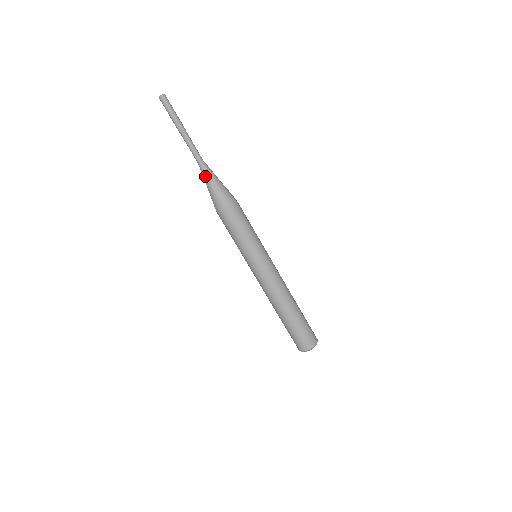
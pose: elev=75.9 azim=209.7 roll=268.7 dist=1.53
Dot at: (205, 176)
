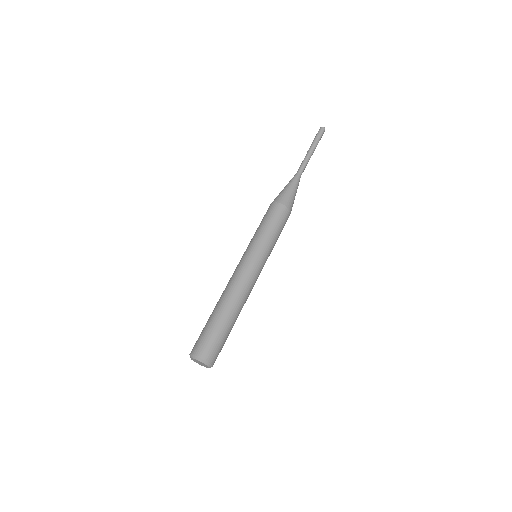
Dot at: (293, 180)
